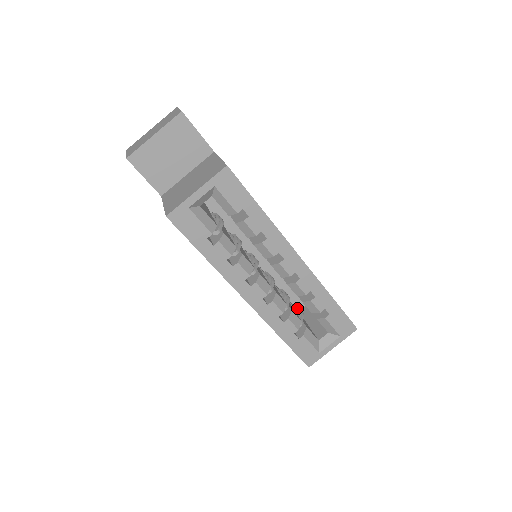
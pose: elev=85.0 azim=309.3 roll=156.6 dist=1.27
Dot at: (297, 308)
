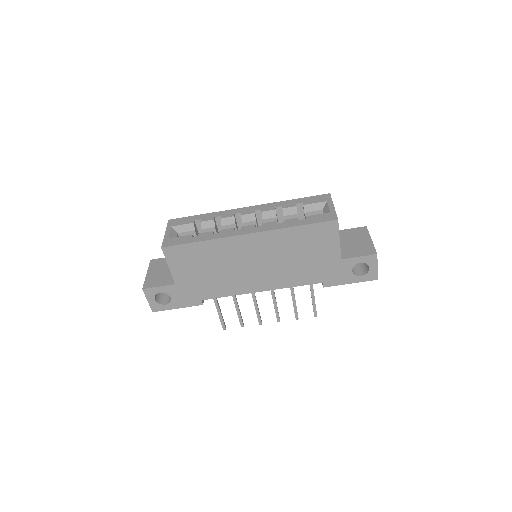
Dot at: occluded
